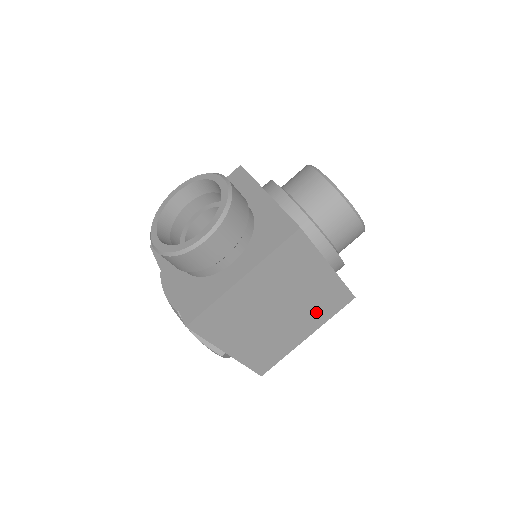
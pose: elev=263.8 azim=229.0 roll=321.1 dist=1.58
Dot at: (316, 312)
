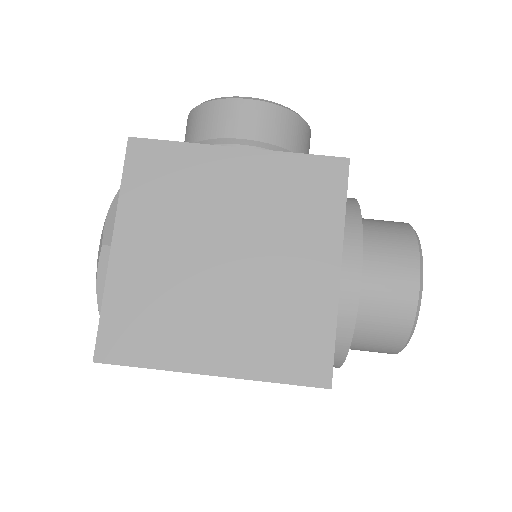
Dot at: (261, 335)
